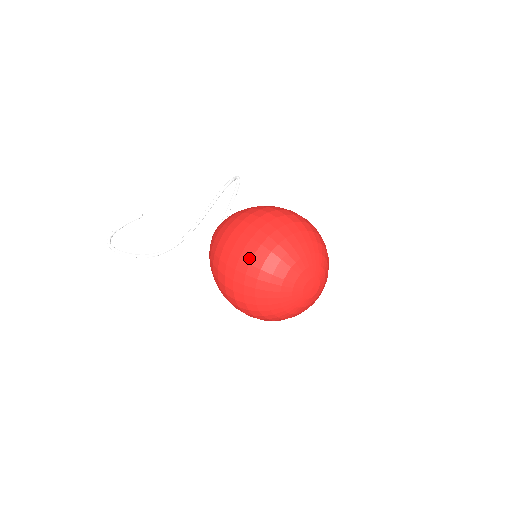
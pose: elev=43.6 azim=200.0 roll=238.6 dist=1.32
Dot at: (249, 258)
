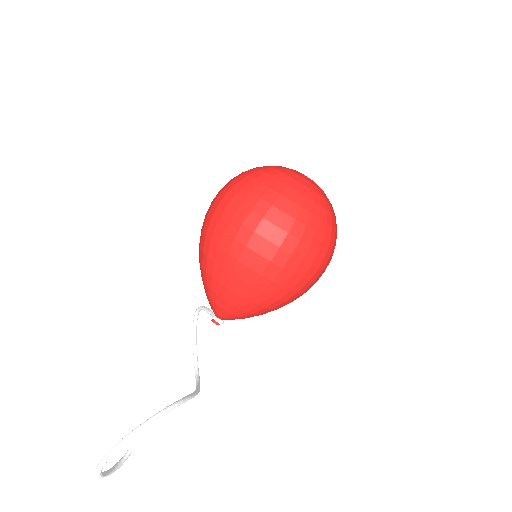
Dot at: (232, 184)
